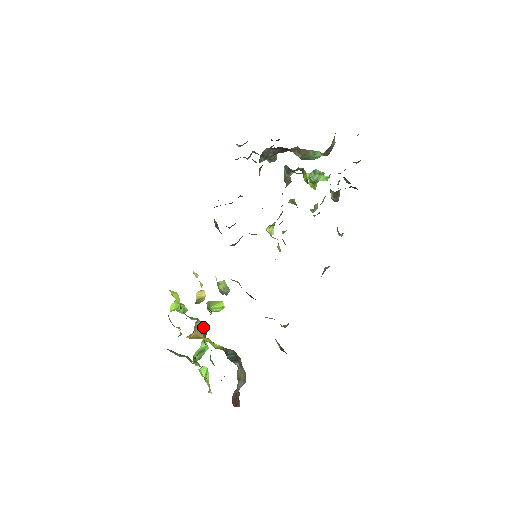
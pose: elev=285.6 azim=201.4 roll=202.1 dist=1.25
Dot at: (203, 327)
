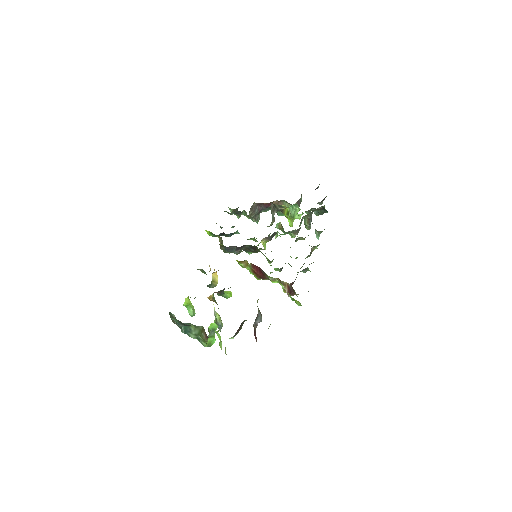
Dot at: occluded
